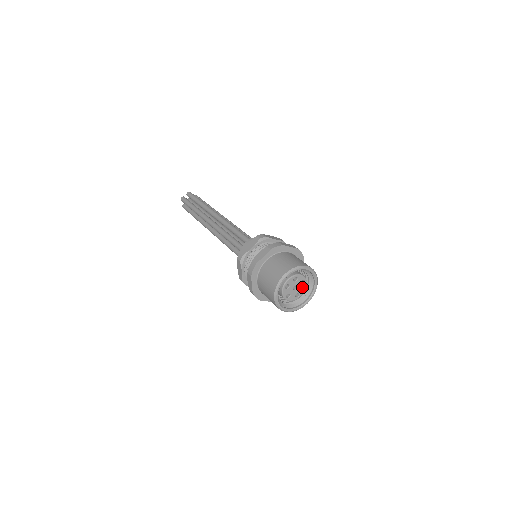
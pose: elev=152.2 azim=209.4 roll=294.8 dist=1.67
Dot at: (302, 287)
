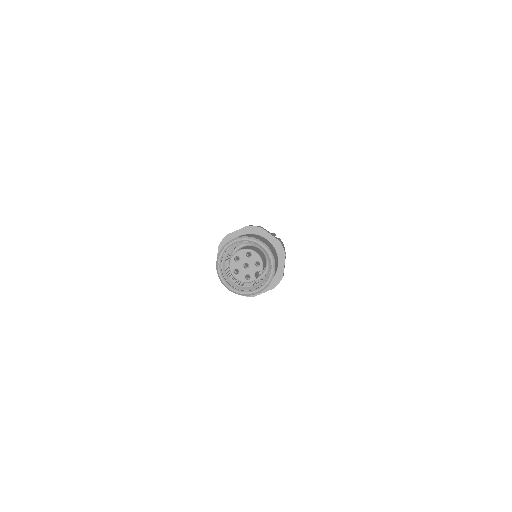
Dot at: (256, 270)
